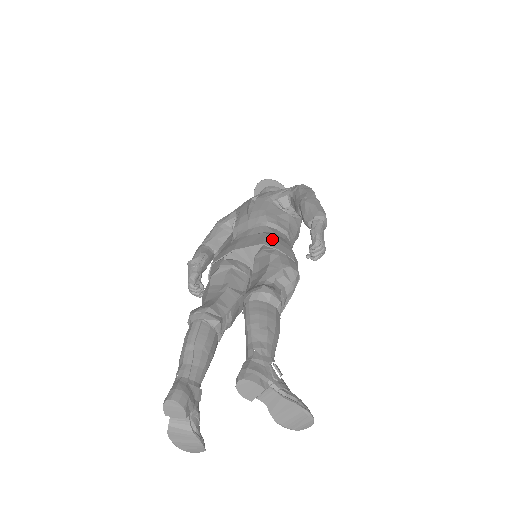
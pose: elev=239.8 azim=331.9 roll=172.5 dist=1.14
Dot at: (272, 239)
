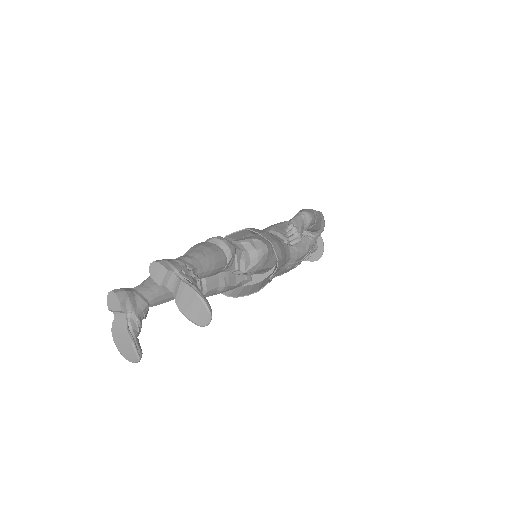
Dot at: (260, 230)
